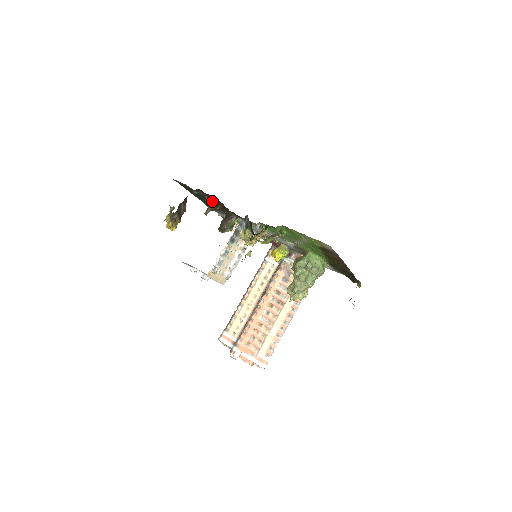
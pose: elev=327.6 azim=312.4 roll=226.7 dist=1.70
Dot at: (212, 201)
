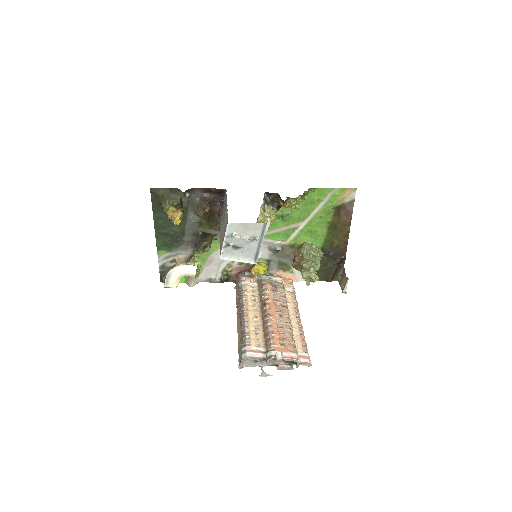
Dot at: (209, 200)
